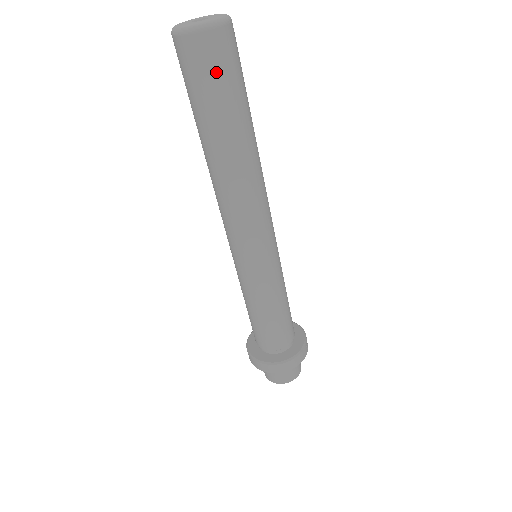
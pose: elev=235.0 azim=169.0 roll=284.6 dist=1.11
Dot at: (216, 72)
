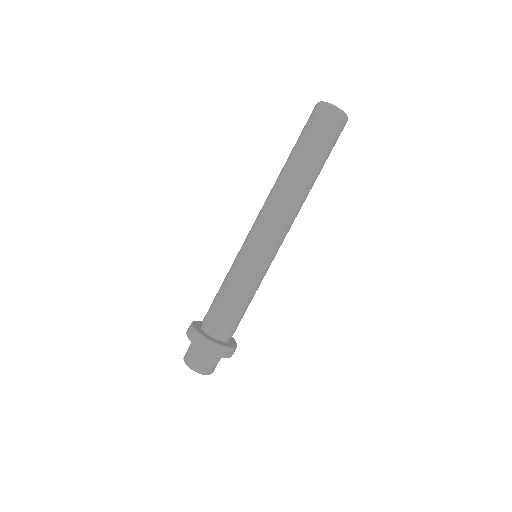
Dot at: (331, 134)
